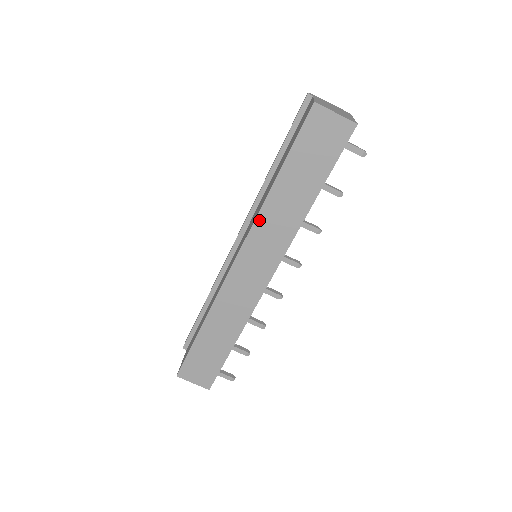
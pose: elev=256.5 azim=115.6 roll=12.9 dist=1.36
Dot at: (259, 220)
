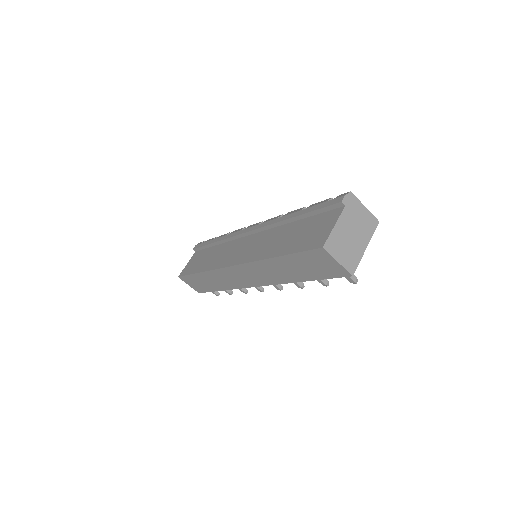
Dot at: (255, 264)
